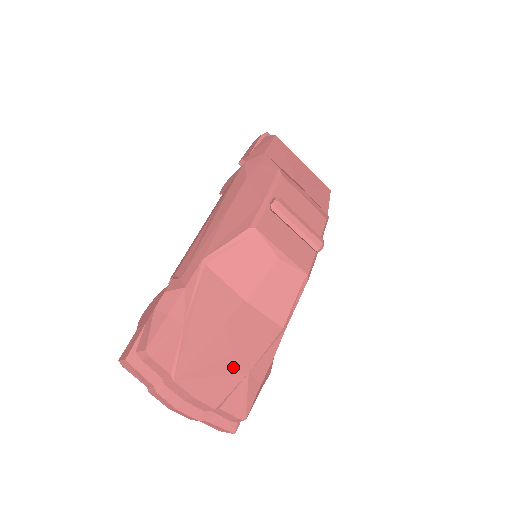
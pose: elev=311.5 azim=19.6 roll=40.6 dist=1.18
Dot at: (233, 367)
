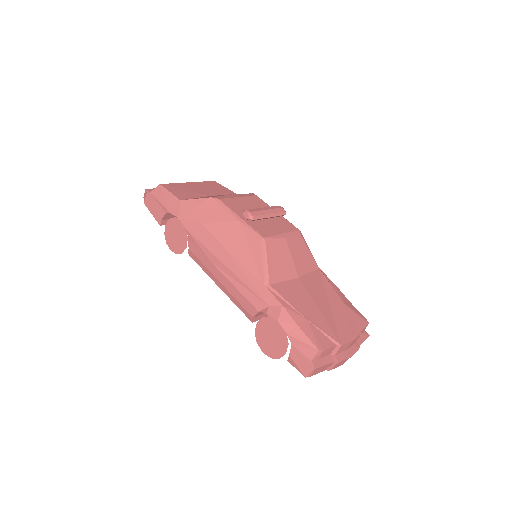
Dot at: (339, 309)
